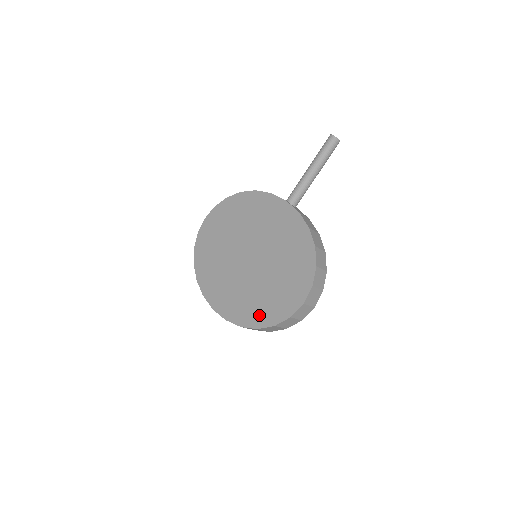
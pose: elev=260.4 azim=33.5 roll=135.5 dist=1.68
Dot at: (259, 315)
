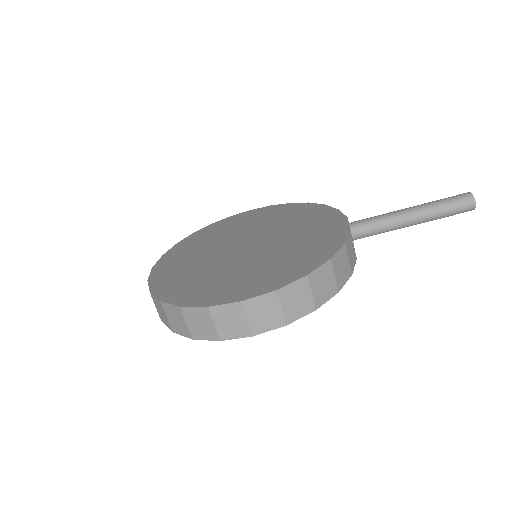
Dot at: (181, 290)
